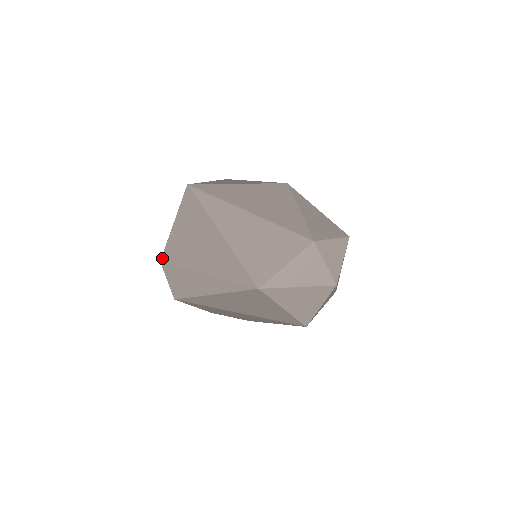
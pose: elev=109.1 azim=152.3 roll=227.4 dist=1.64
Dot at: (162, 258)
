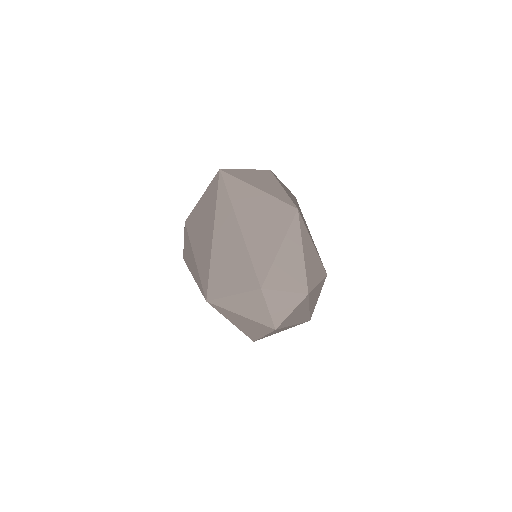
Dot at: (186, 220)
